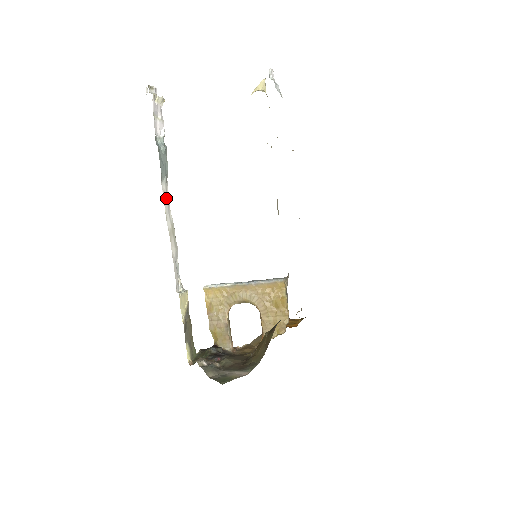
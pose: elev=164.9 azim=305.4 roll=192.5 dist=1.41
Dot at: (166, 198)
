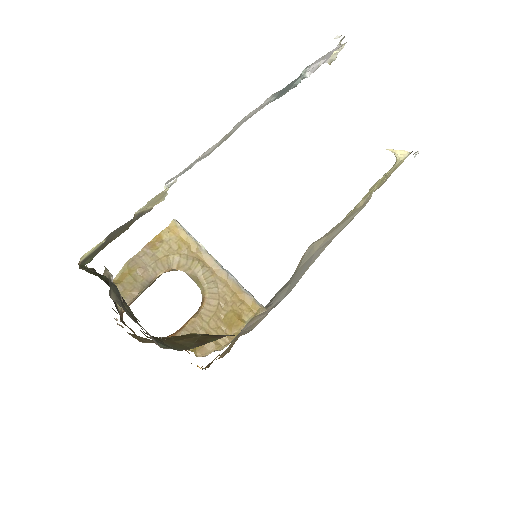
Dot at: (256, 110)
